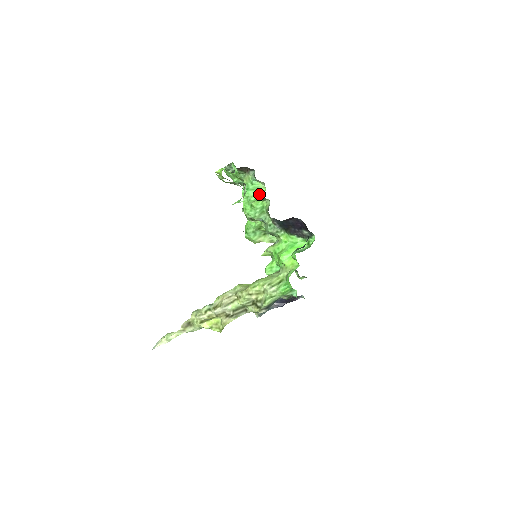
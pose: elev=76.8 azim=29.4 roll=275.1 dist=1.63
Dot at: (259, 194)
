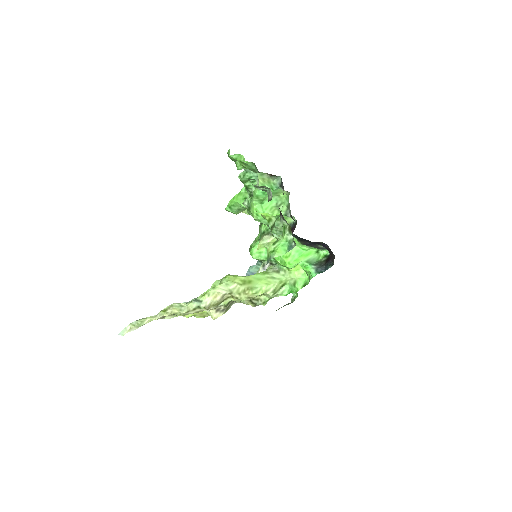
Dot at: (276, 198)
